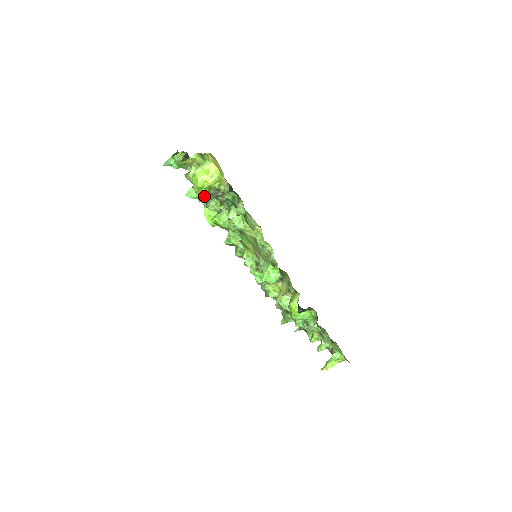
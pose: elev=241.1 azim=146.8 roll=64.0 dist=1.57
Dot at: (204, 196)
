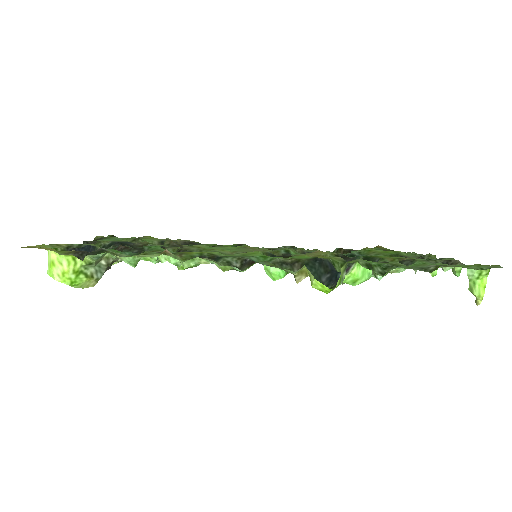
Dot at: (94, 282)
